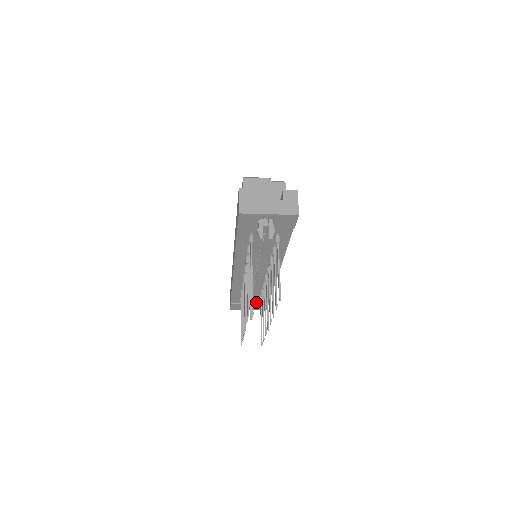
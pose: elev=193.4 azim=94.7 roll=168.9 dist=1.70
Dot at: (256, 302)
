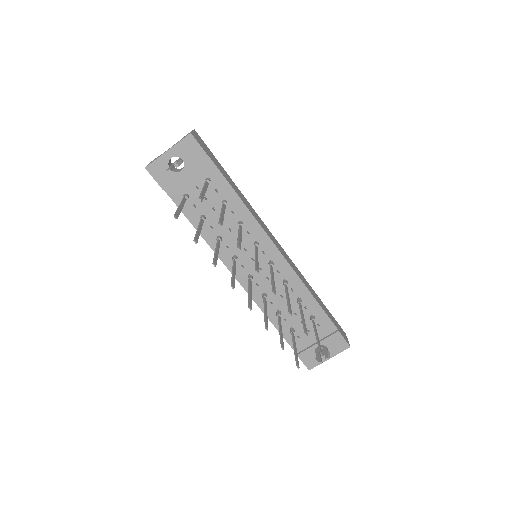
Dot at: (323, 337)
